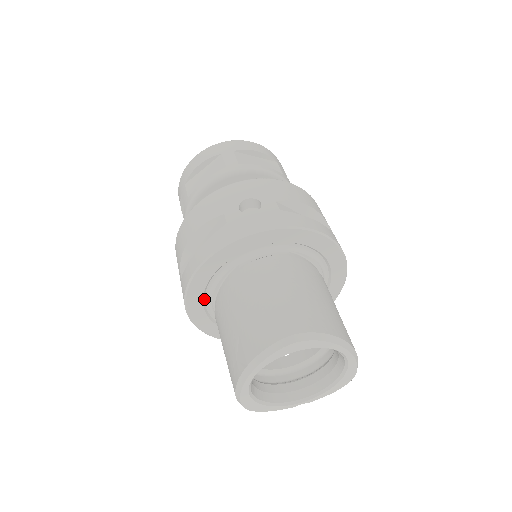
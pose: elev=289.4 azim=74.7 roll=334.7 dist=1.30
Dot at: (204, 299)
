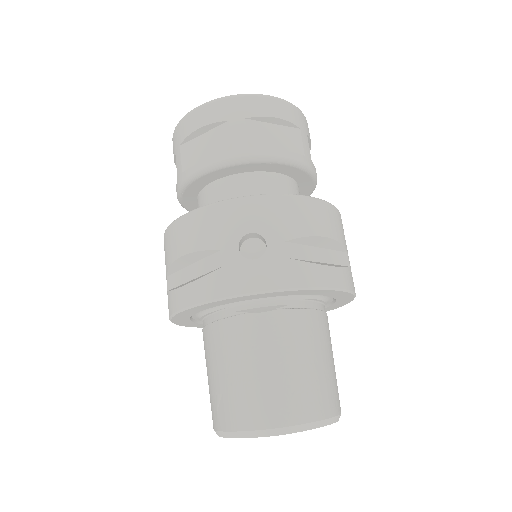
Dot at: (191, 316)
